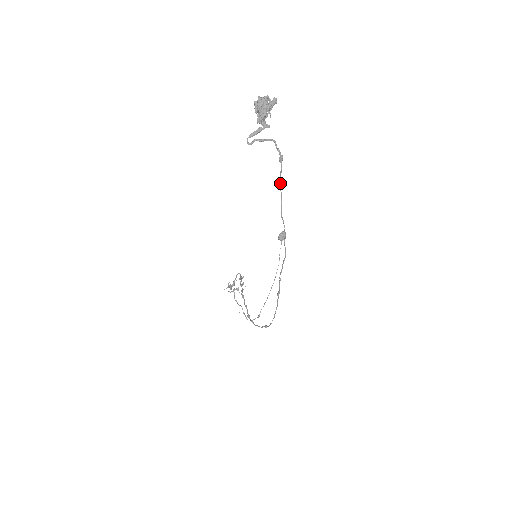
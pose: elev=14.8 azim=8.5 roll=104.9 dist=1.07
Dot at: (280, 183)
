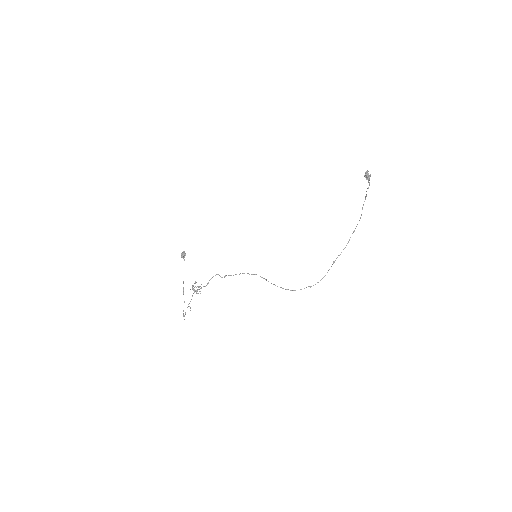
Dot at: occluded
